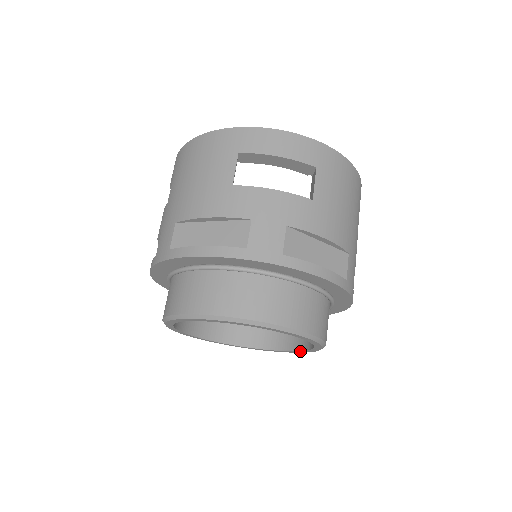
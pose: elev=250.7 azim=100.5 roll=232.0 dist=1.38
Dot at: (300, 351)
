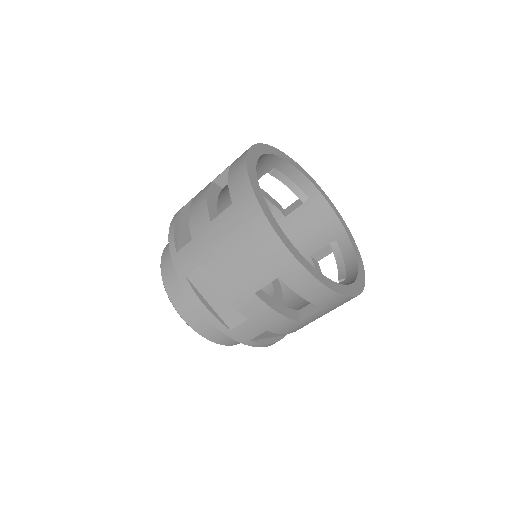
Dot at: occluded
